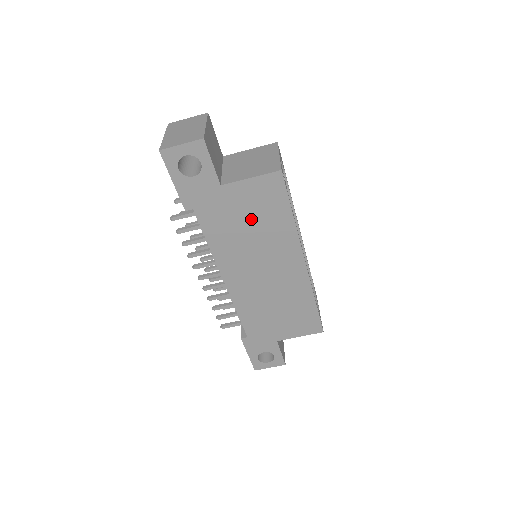
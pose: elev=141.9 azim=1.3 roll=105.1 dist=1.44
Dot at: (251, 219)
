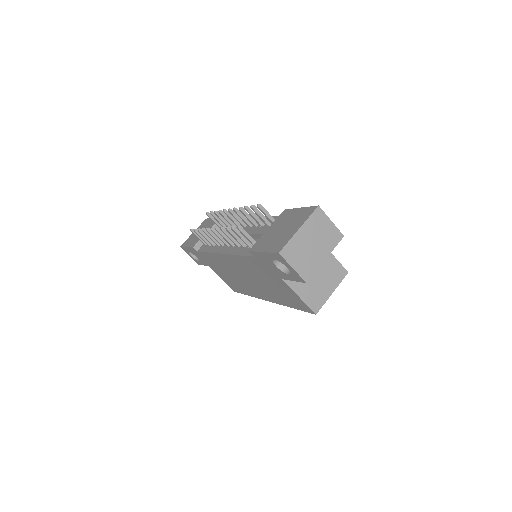
Dot at: (273, 286)
